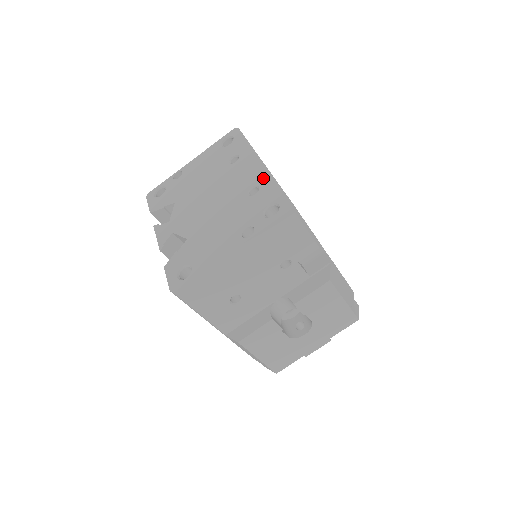
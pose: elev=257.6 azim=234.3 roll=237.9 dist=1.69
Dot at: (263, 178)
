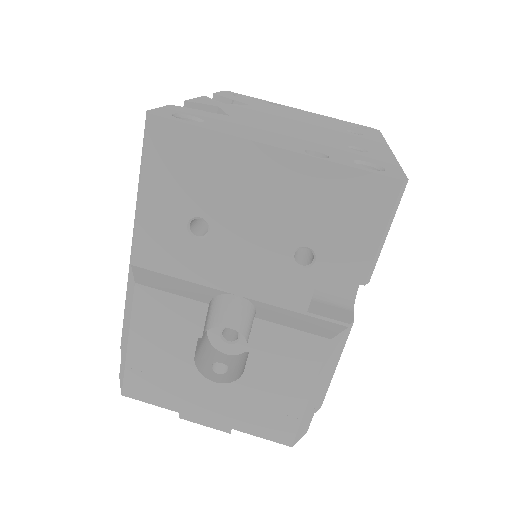
Dot at: (381, 152)
